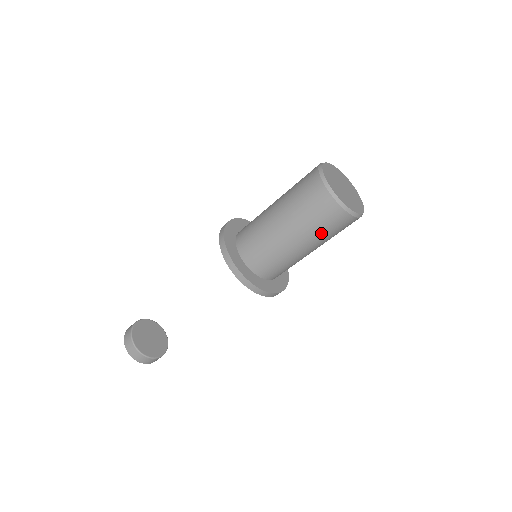
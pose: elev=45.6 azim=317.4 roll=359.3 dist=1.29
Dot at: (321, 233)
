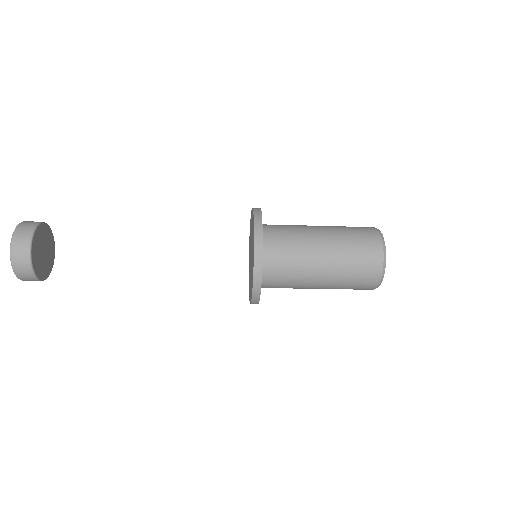
Dot at: occluded
